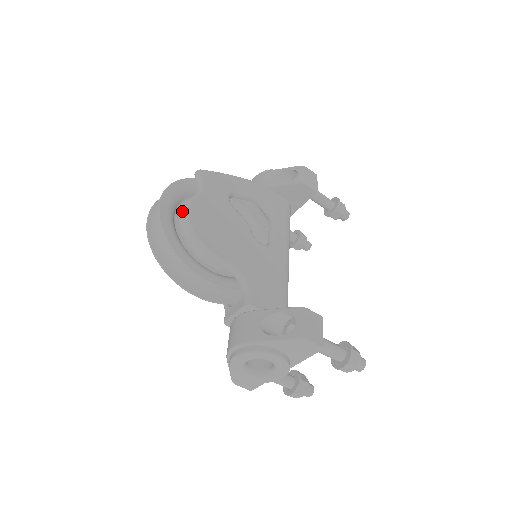
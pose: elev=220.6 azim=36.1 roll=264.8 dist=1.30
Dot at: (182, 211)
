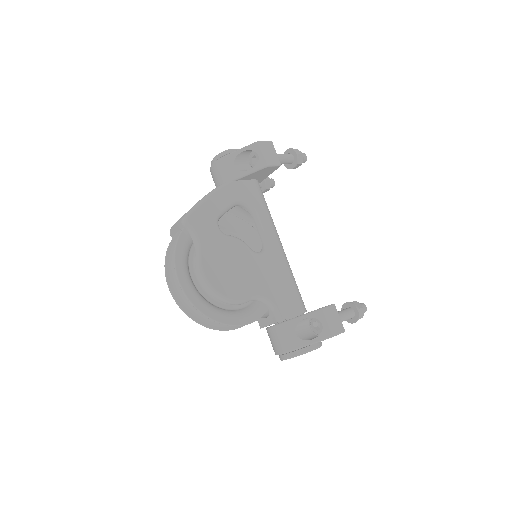
Dot at: (199, 278)
